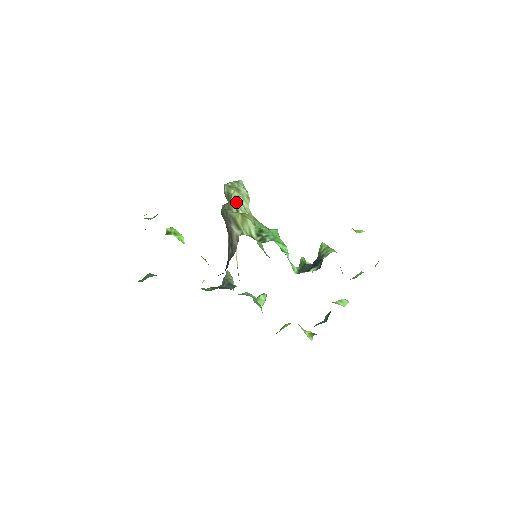
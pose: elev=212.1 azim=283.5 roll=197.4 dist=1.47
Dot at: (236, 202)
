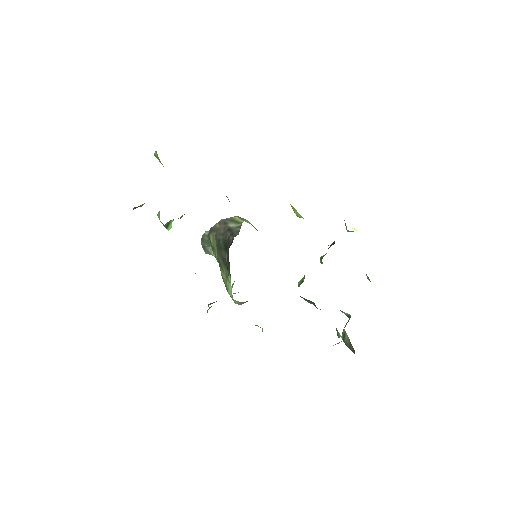
Dot at: occluded
